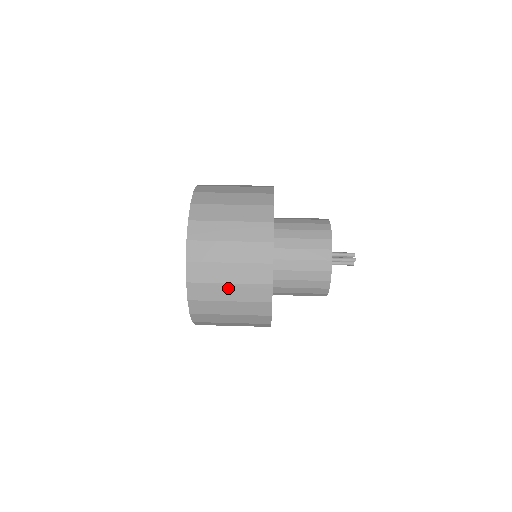
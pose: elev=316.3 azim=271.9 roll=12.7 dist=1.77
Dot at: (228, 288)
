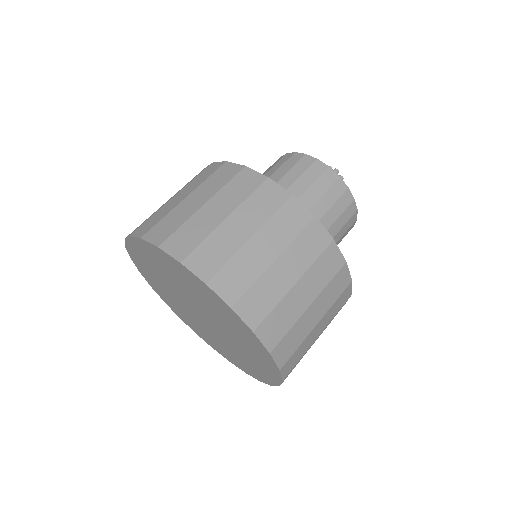
Dot at: occluded
